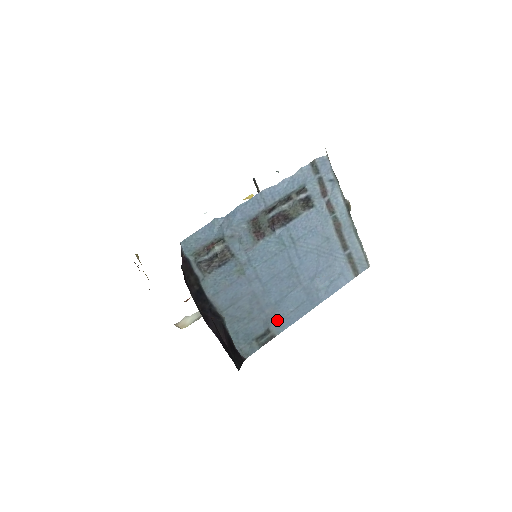
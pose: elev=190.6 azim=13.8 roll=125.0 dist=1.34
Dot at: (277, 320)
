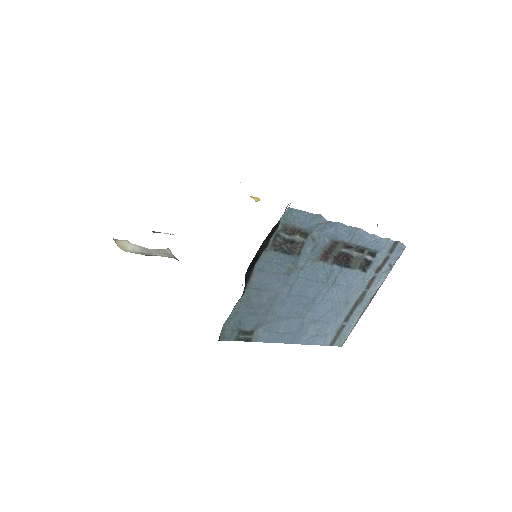
Dot at: (265, 330)
